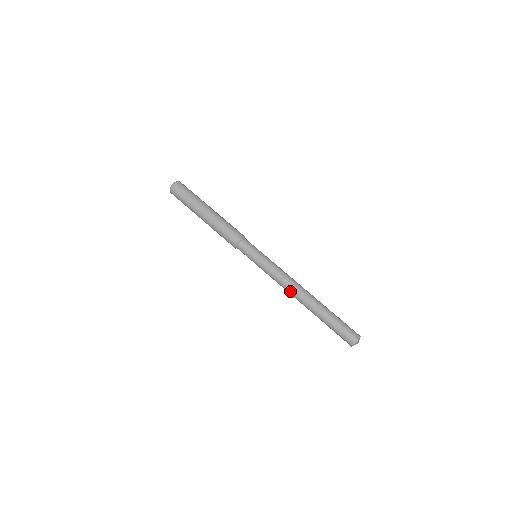
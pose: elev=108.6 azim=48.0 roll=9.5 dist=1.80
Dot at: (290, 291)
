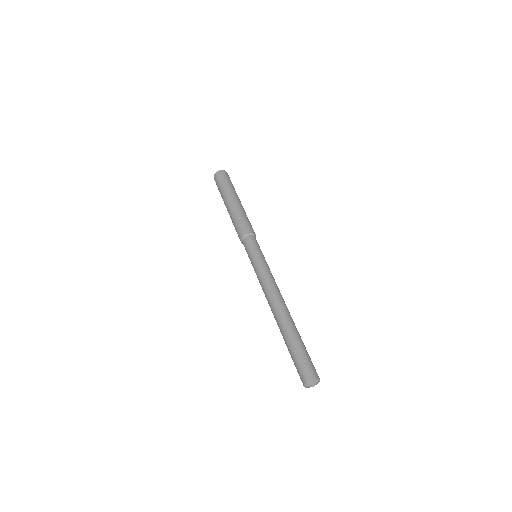
Dot at: (270, 298)
